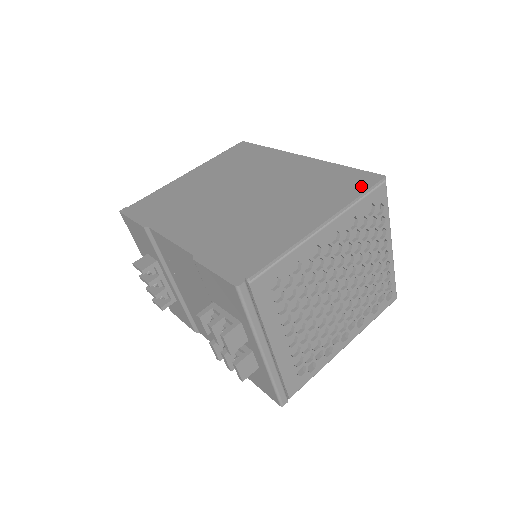
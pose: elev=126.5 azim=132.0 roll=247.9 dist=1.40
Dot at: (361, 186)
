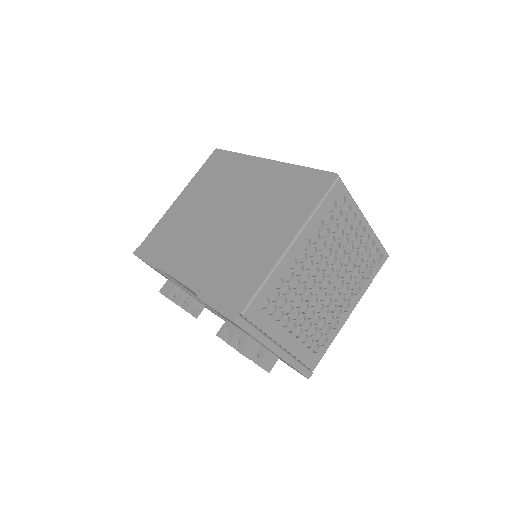
Dot at: (318, 190)
